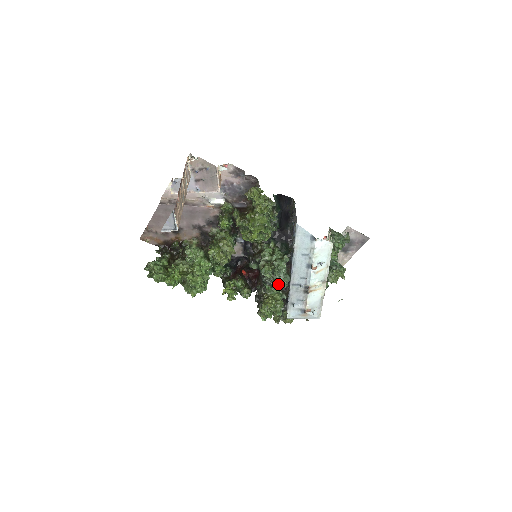
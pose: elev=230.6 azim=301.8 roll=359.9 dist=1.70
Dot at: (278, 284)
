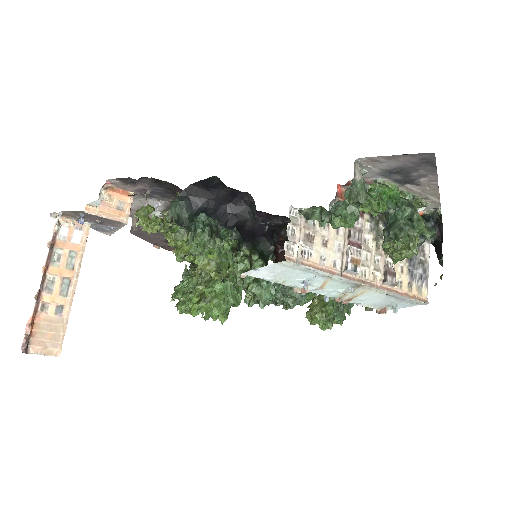
Dot at: (284, 308)
